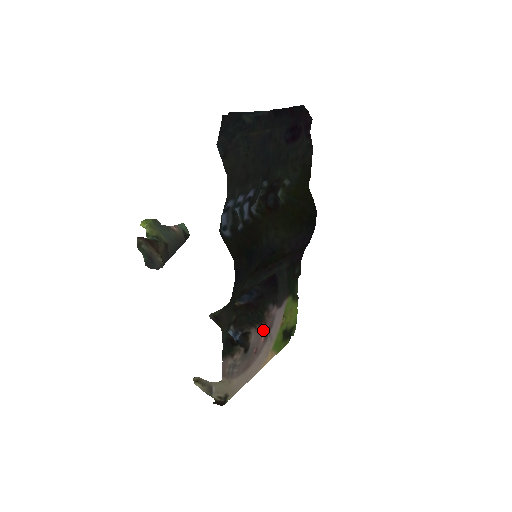
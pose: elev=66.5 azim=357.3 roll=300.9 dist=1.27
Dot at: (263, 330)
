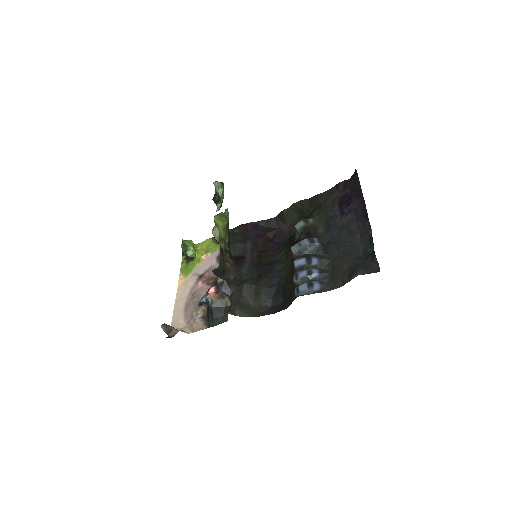
Dot at: (207, 281)
